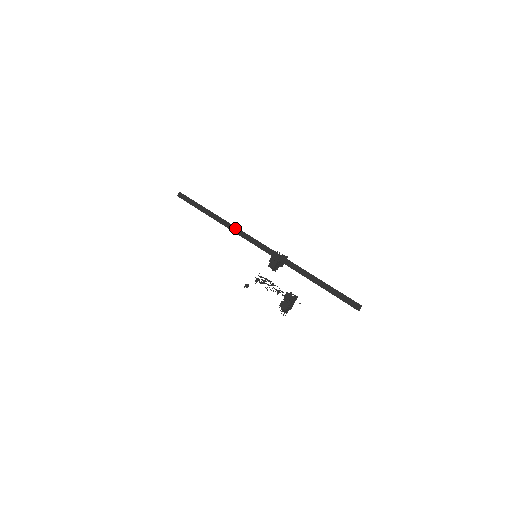
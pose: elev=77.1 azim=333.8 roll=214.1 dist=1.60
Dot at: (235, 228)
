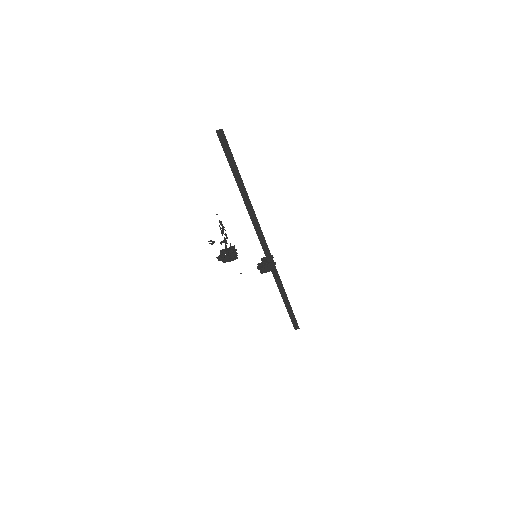
Dot at: (256, 219)
